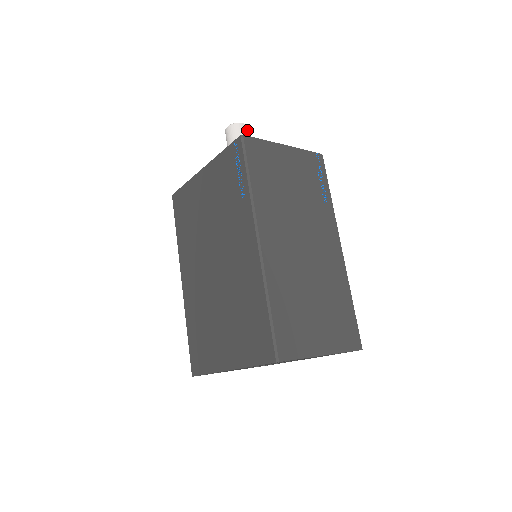
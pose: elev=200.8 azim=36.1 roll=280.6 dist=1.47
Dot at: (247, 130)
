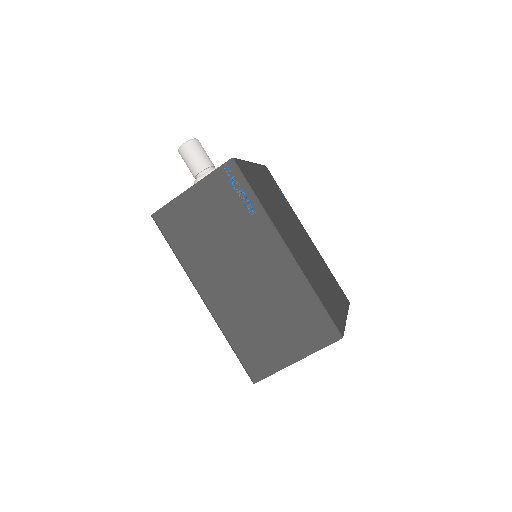
Dot at: (190, 147)
